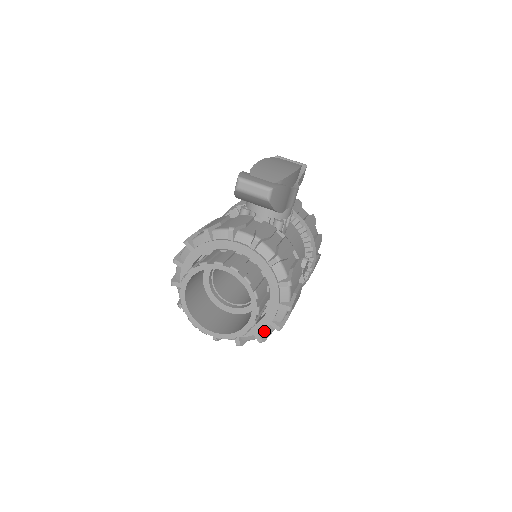
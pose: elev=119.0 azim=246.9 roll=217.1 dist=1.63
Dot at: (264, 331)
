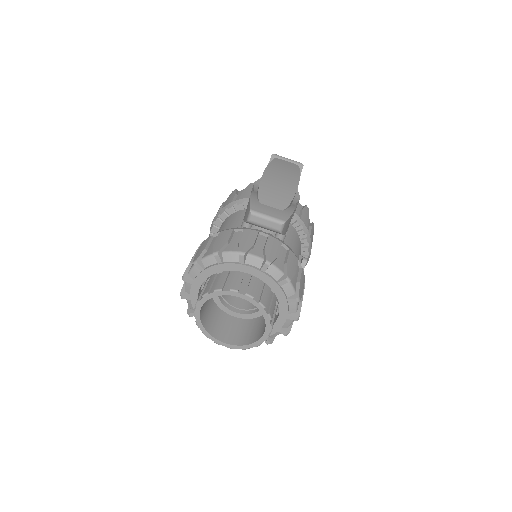
Dot at: (272, 335)
